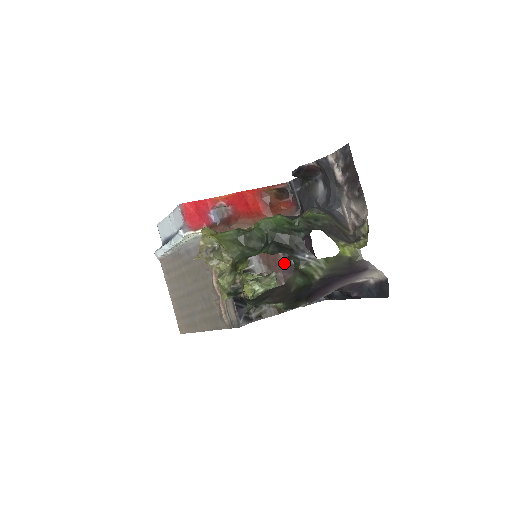
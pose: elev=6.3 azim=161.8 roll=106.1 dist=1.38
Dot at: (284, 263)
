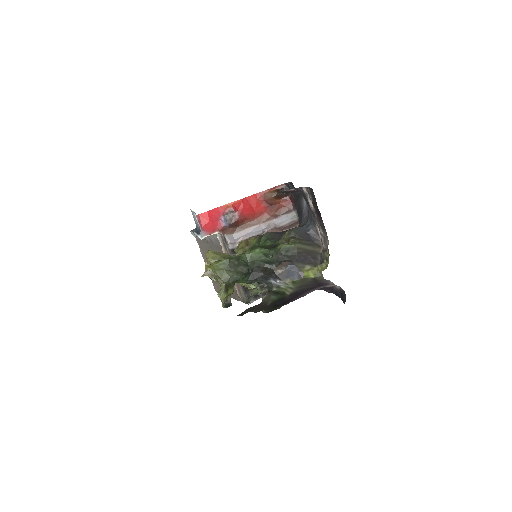
Dot at: occluded
